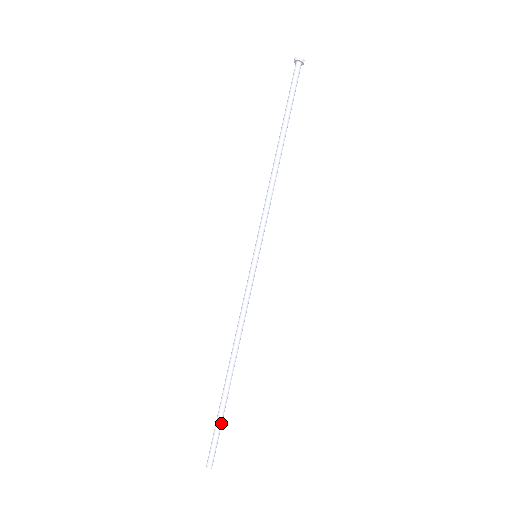
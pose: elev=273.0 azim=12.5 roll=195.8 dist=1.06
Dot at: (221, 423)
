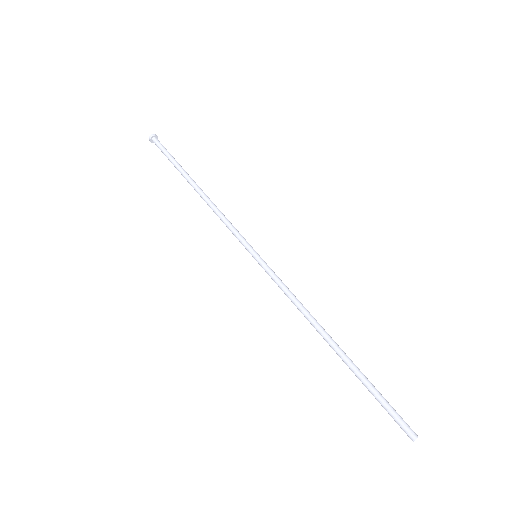
Dot at: (378, 391)
